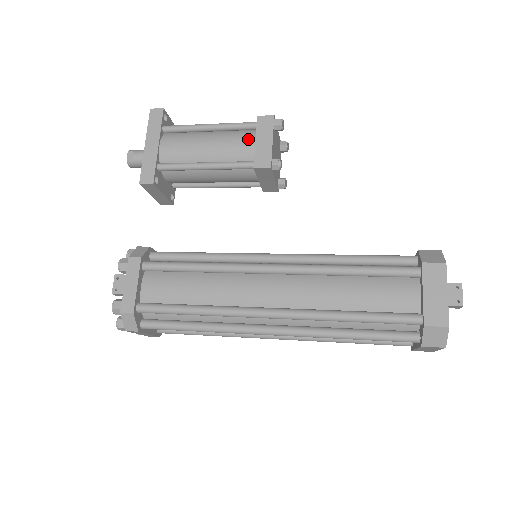
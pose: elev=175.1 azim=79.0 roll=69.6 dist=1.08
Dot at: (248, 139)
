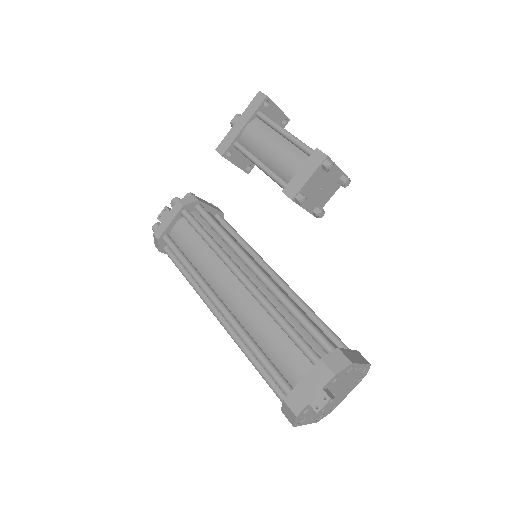
Dot at: (297, 163)
